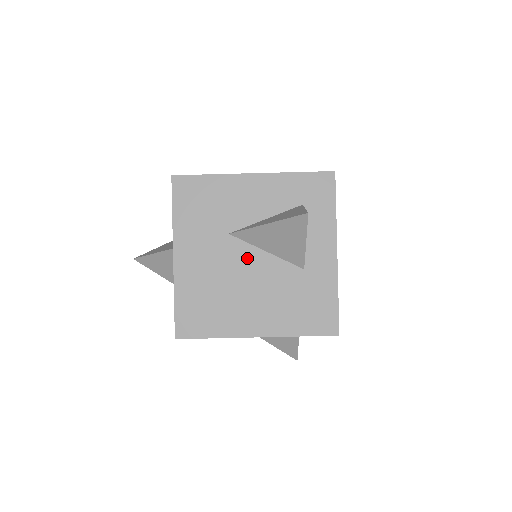
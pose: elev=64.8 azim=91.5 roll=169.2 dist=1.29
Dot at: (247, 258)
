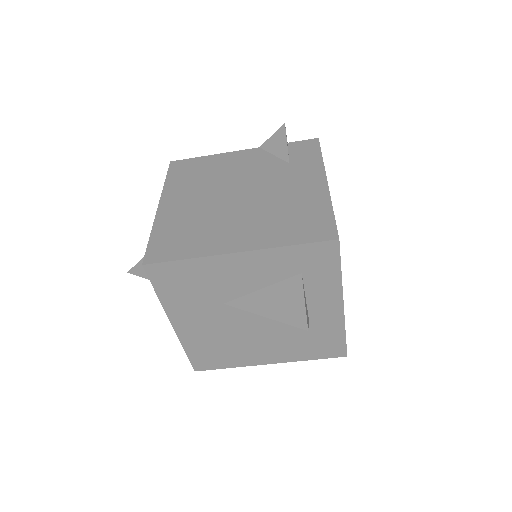
Dot at: (248, 318)
